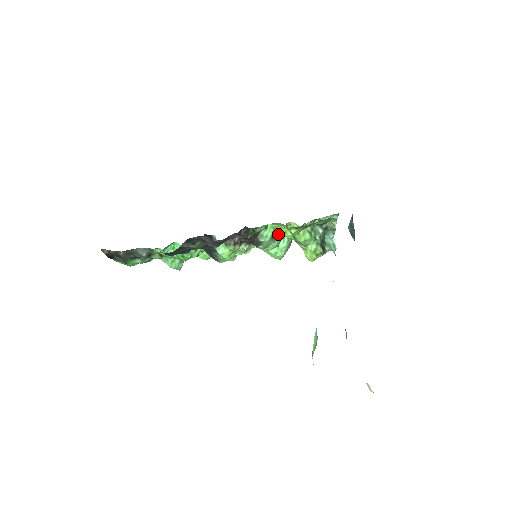
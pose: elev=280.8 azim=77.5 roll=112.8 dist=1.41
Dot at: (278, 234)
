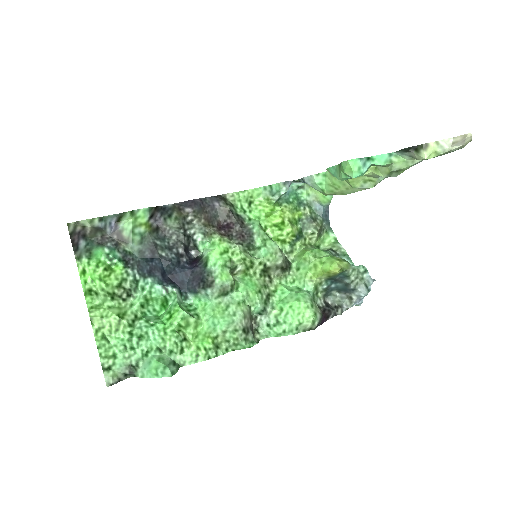
Dot at: occluded
